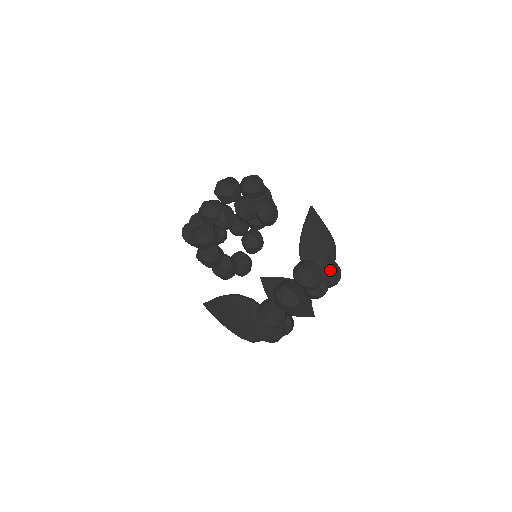
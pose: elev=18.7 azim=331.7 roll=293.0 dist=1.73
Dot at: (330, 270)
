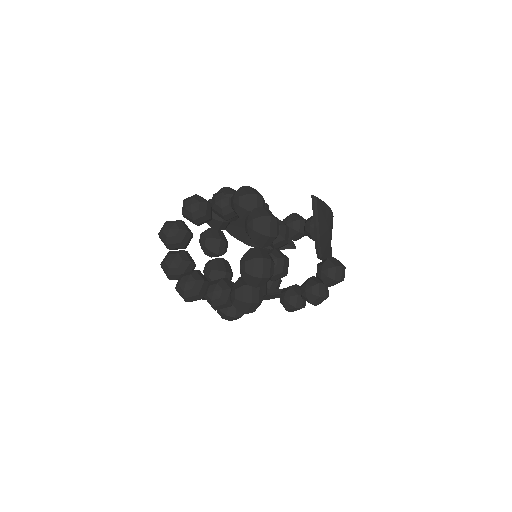
Dot at: occluded
